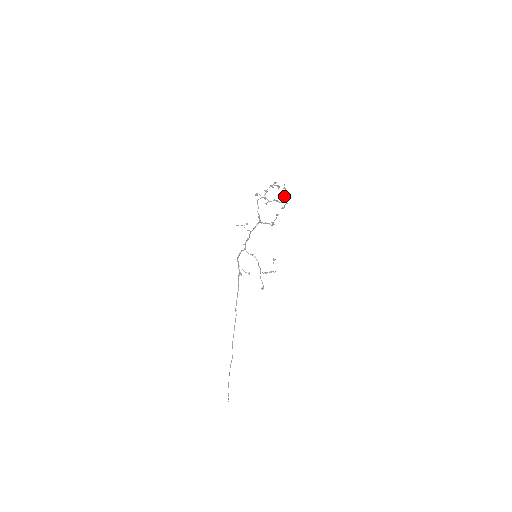
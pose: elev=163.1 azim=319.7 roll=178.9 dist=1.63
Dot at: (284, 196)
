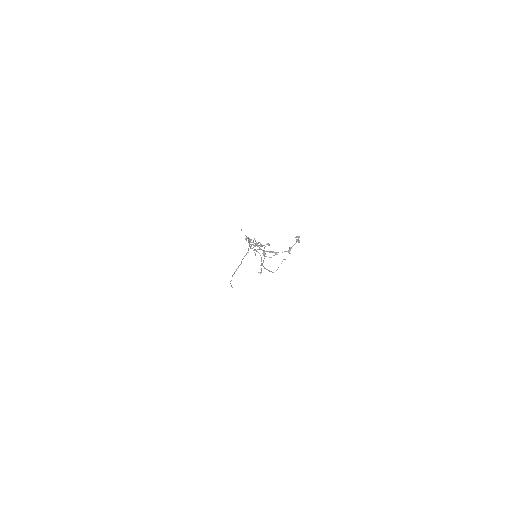
Dot at: (296, 241)
